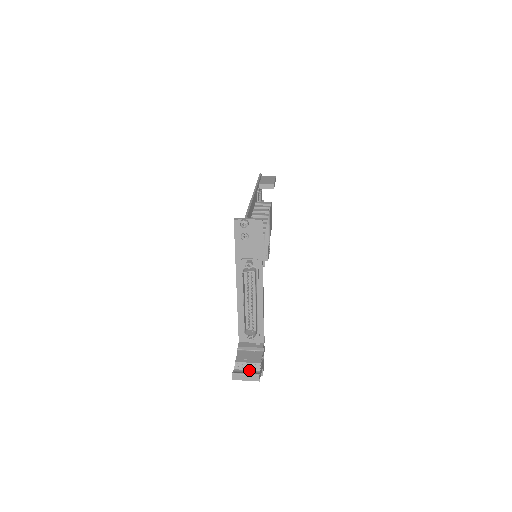
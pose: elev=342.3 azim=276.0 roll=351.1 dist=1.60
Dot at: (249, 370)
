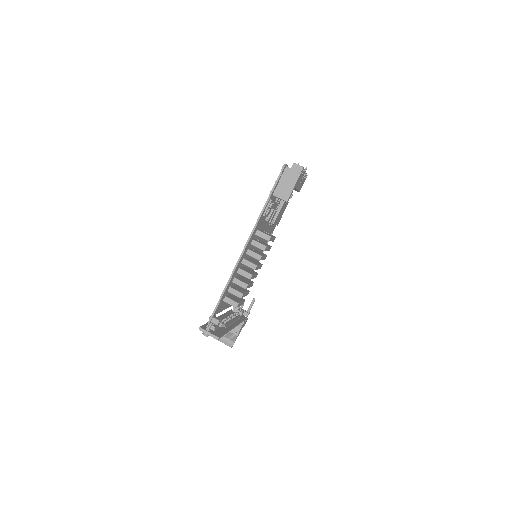
Dot at: (228, 339)
